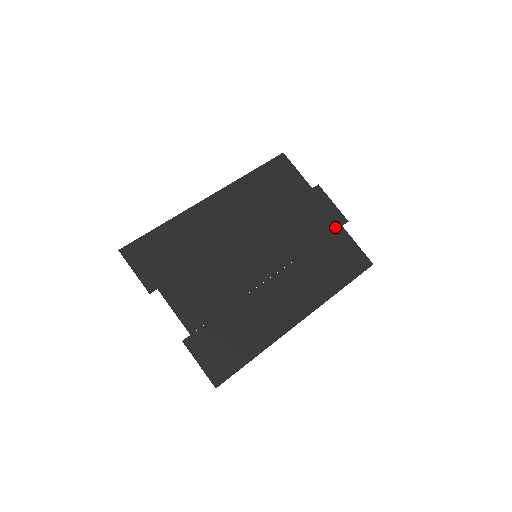
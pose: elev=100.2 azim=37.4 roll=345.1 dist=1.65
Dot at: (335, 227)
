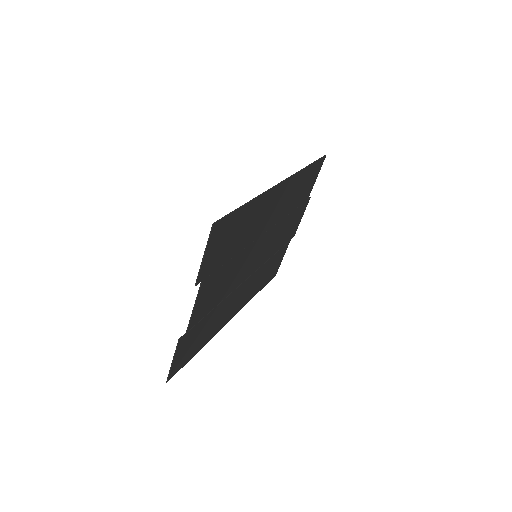
Dot at: (289, 240)
